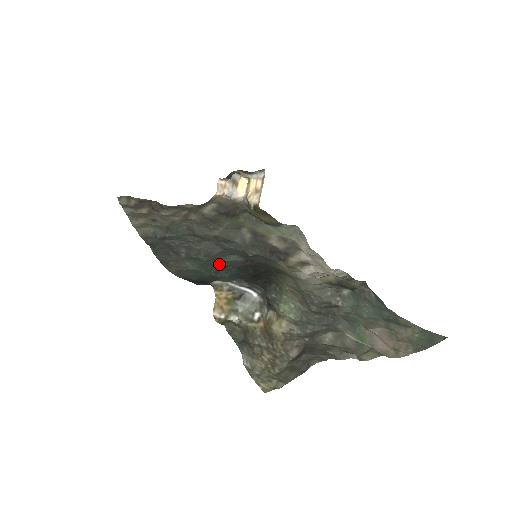
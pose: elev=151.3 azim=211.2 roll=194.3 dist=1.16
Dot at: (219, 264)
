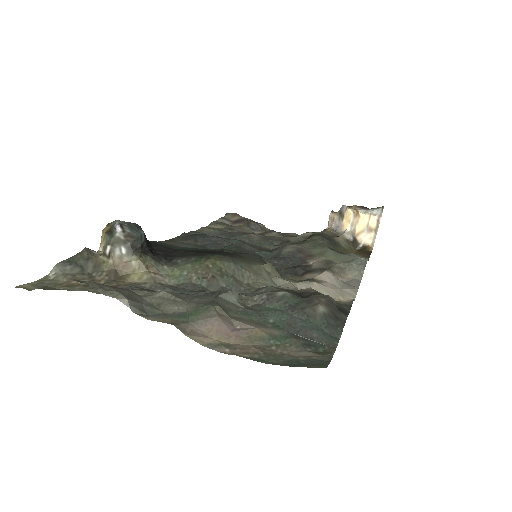
Dot at: occluded
